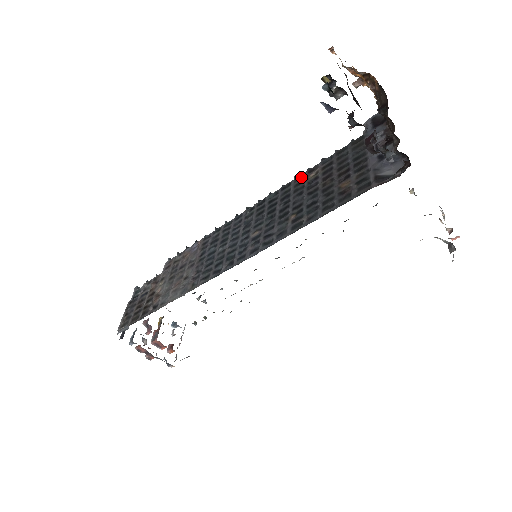
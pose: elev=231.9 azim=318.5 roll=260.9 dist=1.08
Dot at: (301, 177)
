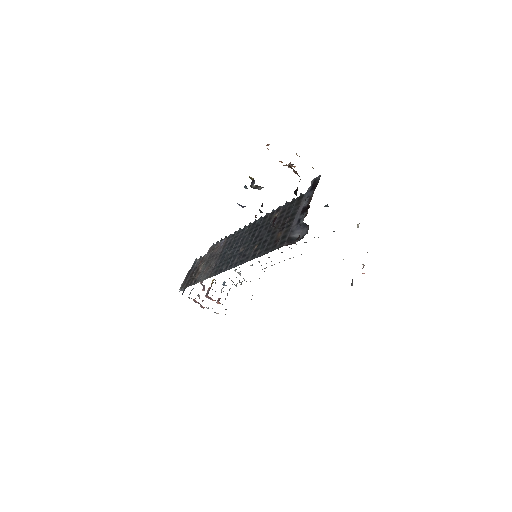
Dot at: (272, 213)
